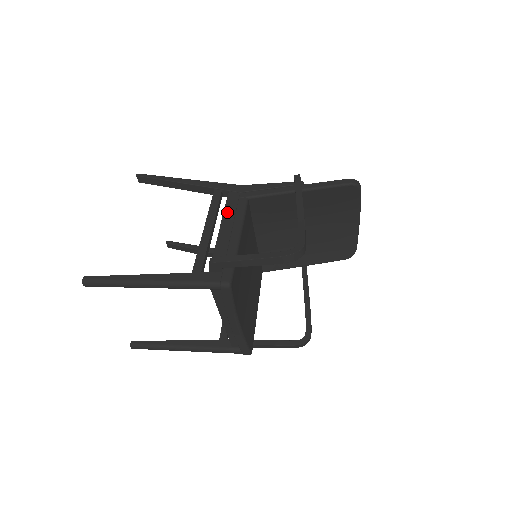
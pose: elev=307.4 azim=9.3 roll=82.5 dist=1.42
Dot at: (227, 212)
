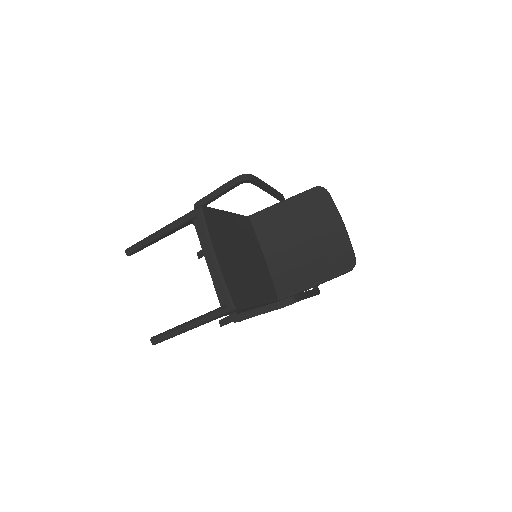
Dot at: occluded
